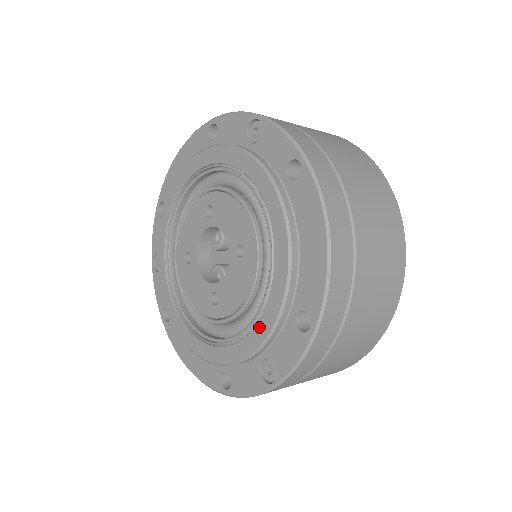
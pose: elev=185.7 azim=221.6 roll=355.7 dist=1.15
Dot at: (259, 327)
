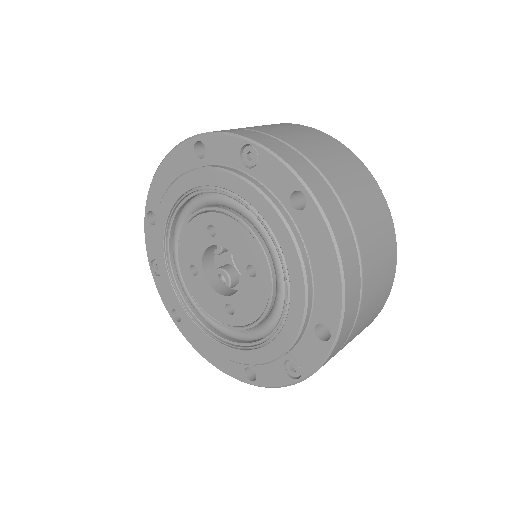
Dot at: (281, 338)
